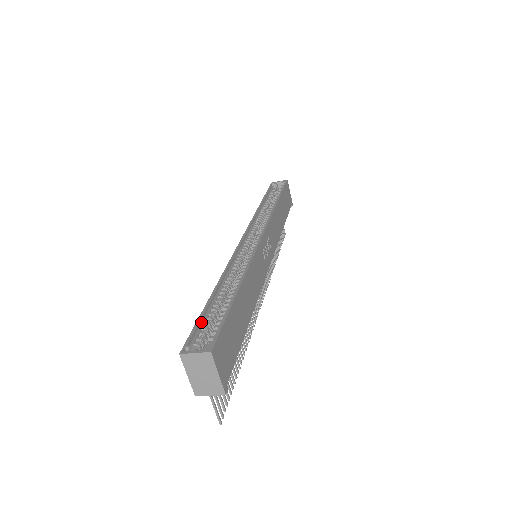
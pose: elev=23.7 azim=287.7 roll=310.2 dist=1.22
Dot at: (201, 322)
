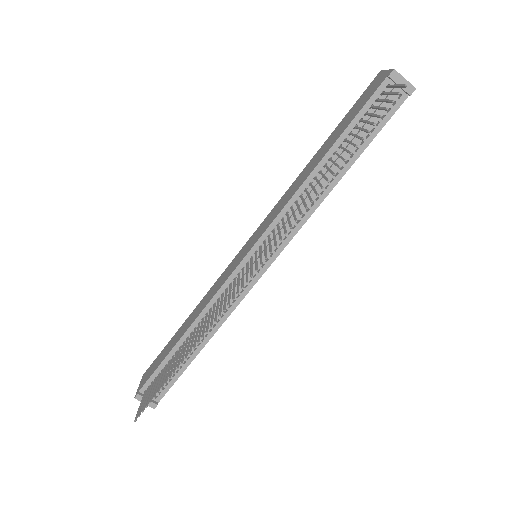
Dot at: occluded
